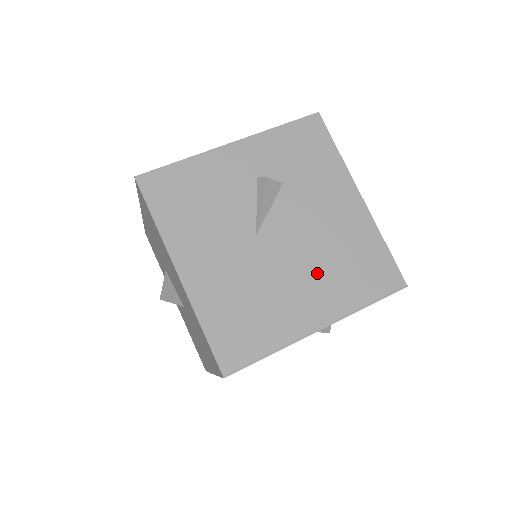
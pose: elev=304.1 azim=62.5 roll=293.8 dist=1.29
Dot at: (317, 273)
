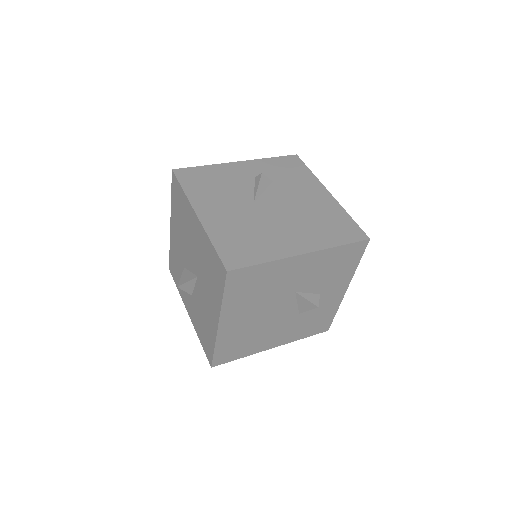
Dot at: (299, 225)
